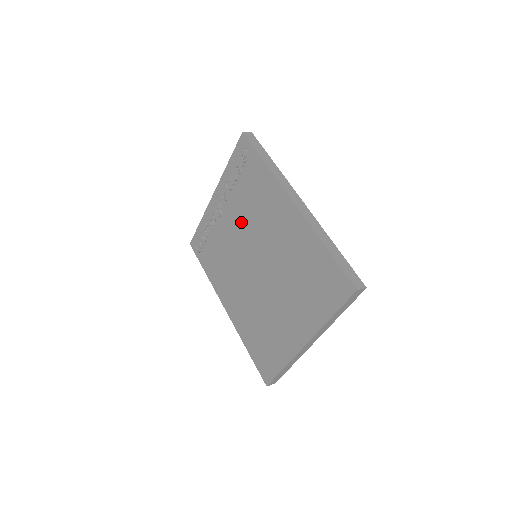
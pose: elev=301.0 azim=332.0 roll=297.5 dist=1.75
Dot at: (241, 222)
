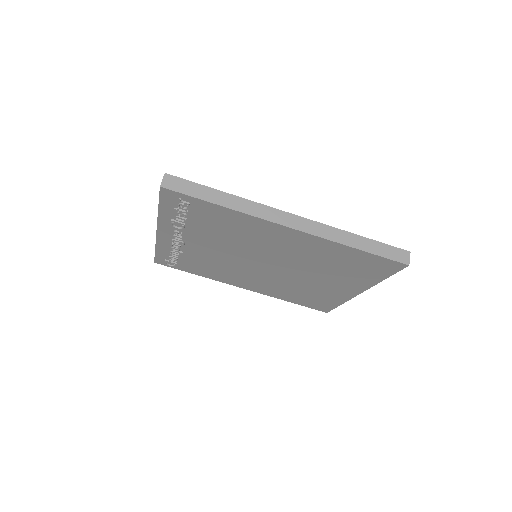
Dot at: (220, 245)
